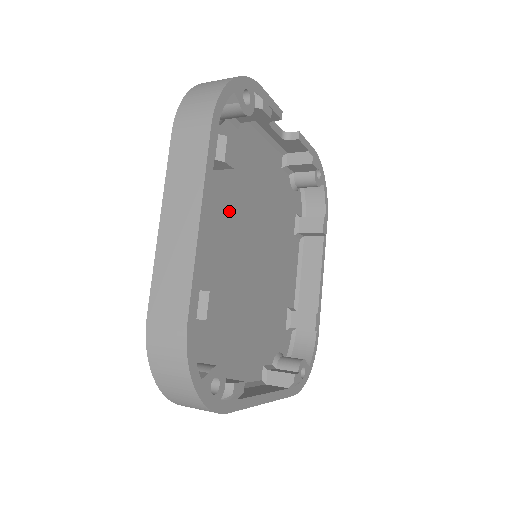
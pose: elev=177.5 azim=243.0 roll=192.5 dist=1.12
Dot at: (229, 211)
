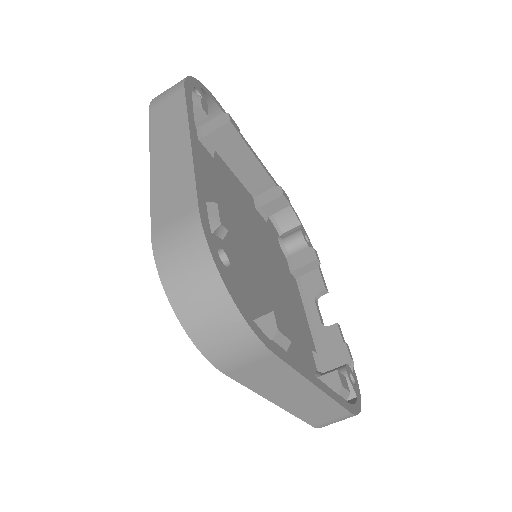
Dot at: (258, 237)
